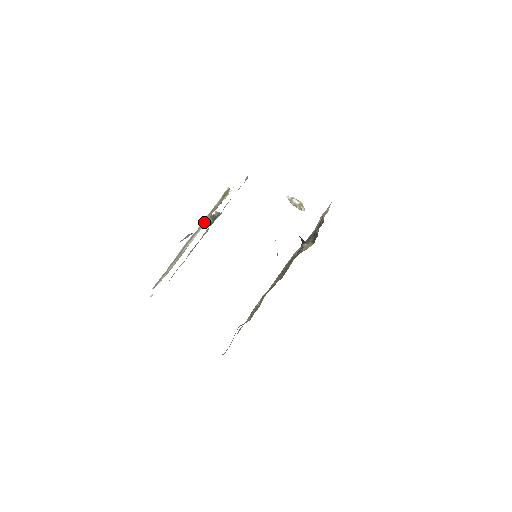
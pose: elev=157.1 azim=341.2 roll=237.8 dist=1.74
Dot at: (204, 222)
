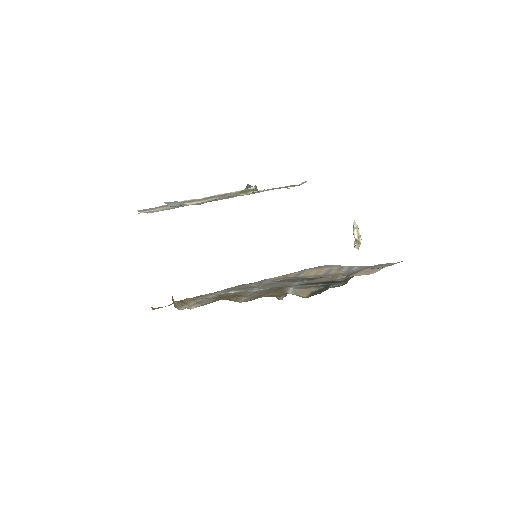
Dot at: (210, 198)
